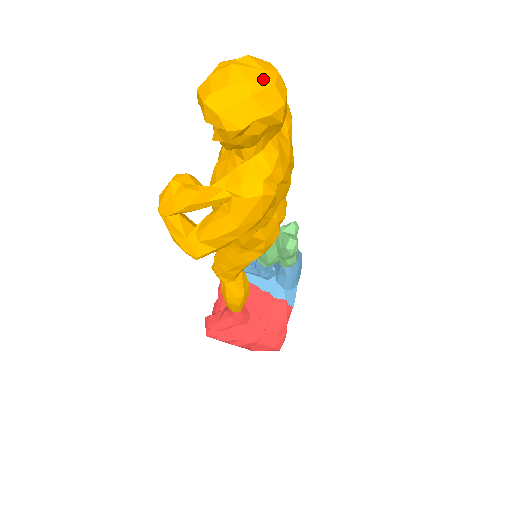
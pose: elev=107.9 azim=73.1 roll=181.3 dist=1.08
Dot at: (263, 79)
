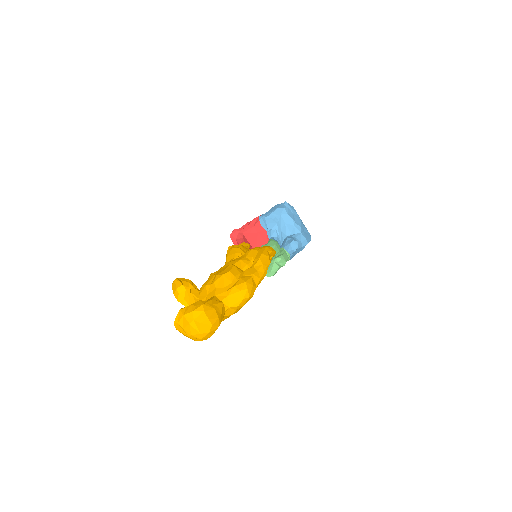
Dot at: (197, 336)
